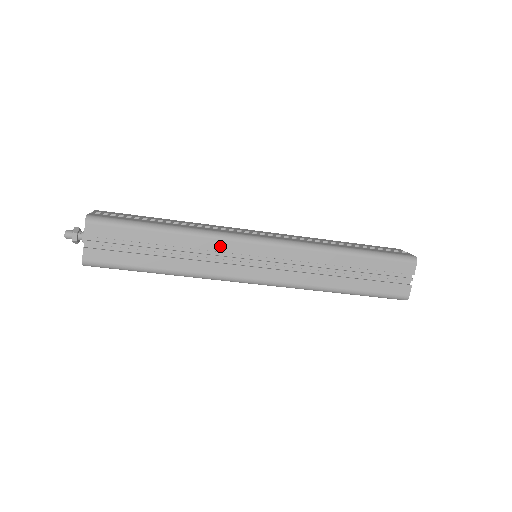
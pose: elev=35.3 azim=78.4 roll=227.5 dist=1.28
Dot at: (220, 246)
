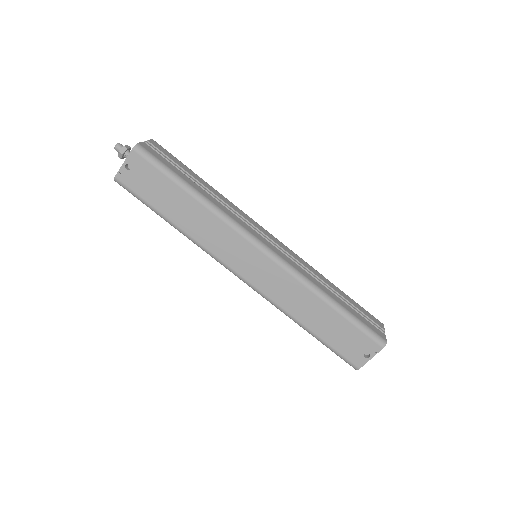
Dot at: (242, 214)
